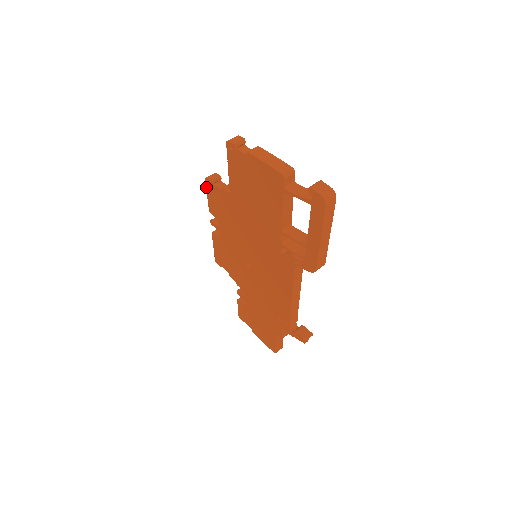
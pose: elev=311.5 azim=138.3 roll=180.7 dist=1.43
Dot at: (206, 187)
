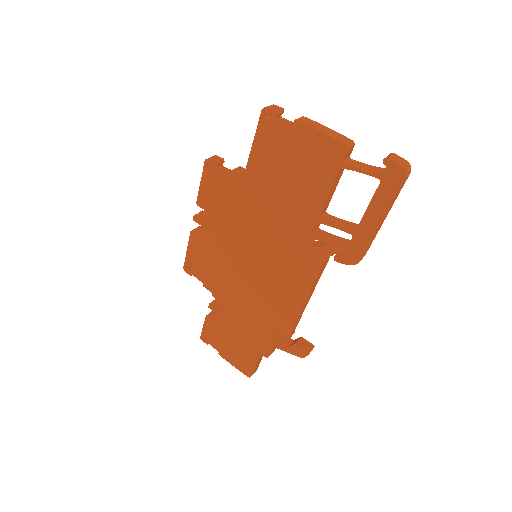
Dot at: occluded
